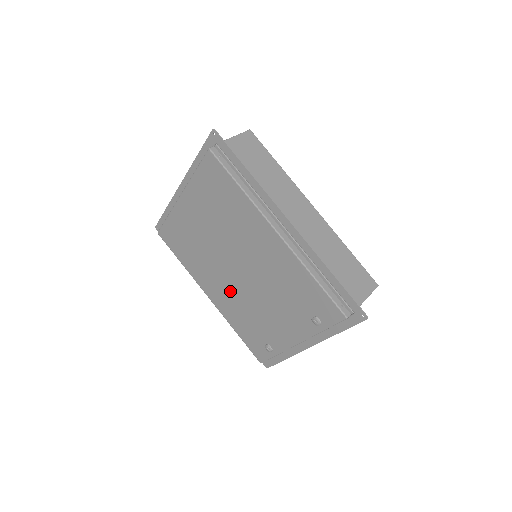
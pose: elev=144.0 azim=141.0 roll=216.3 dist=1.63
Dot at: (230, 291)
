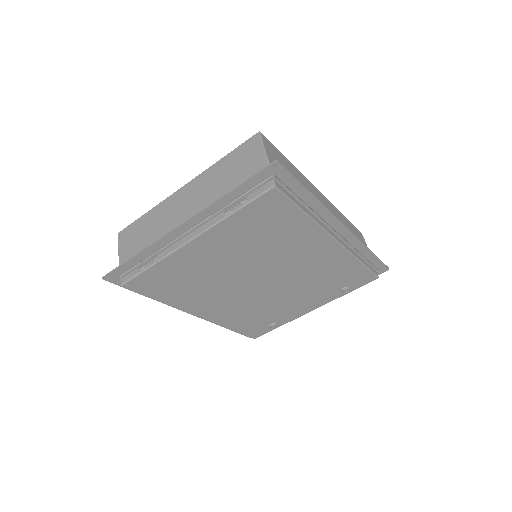
Dot at: (239, 302)
